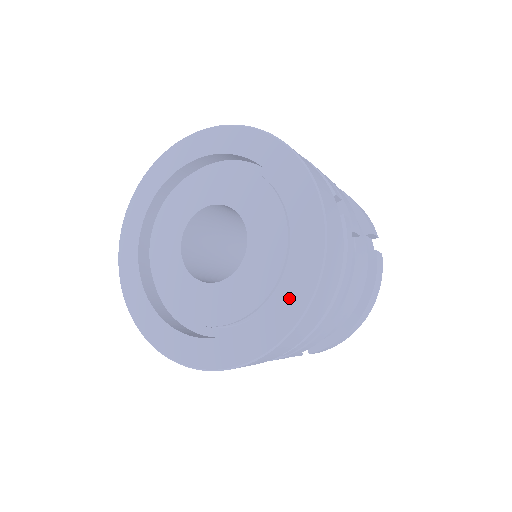
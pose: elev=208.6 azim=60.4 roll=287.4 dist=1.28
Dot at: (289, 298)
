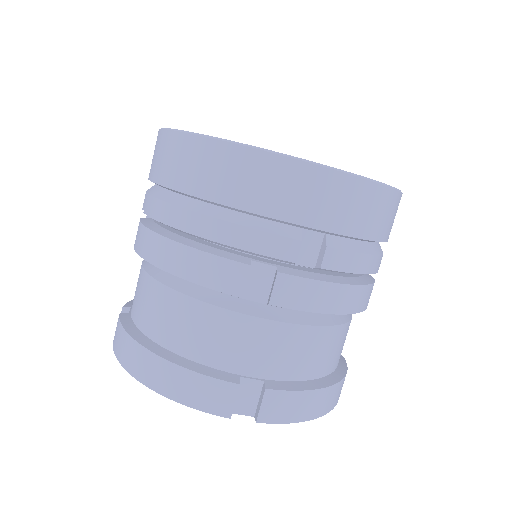
Dot at: occluded
